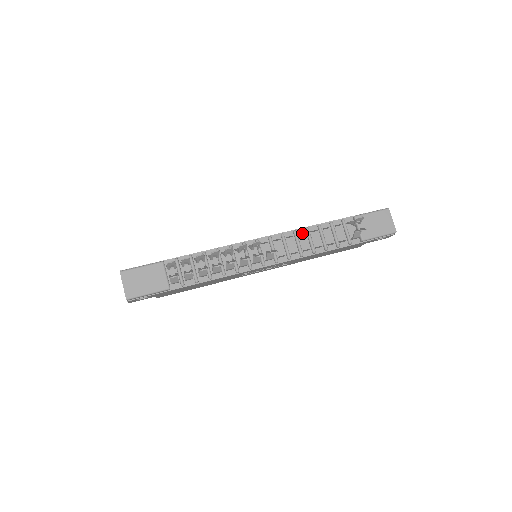
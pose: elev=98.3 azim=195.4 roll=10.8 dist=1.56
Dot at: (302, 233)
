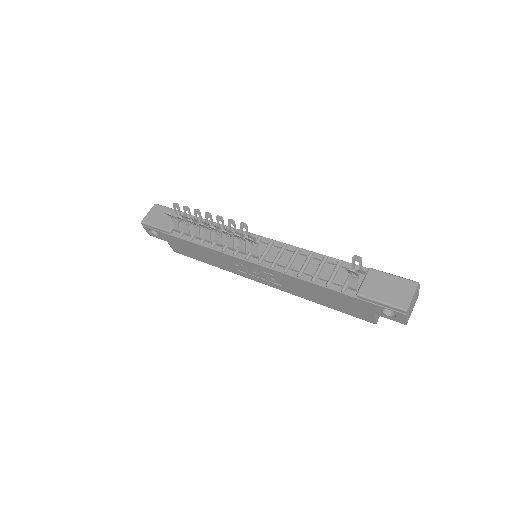
Dot at: (305, 255)
